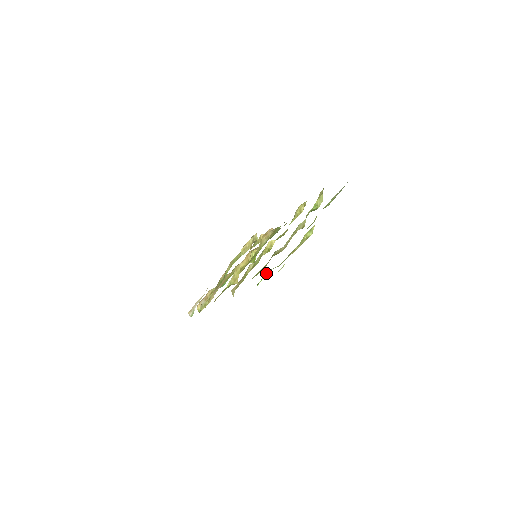
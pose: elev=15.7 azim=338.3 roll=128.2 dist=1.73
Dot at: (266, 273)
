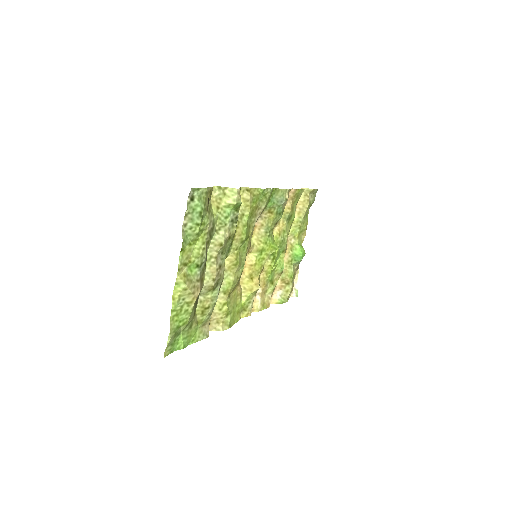
Dot at: (181, 335)
